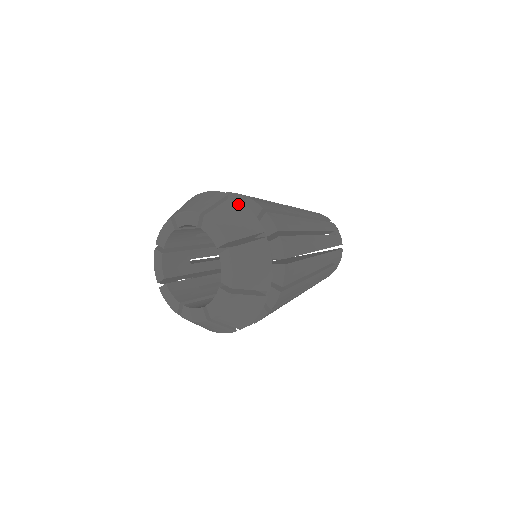
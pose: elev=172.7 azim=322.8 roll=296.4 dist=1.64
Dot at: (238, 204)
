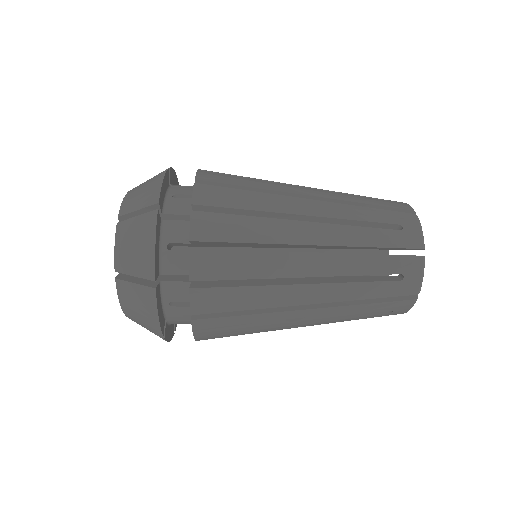
Dot at: (160, 175)
